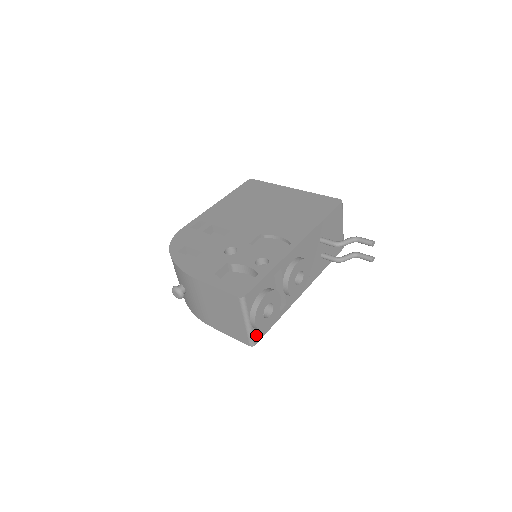
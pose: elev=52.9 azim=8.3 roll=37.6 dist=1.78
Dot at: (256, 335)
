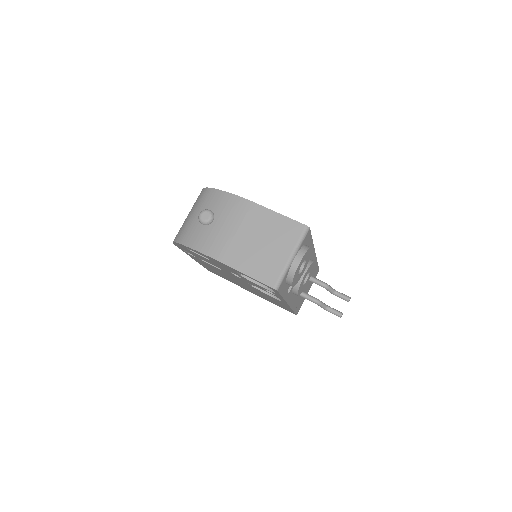
Dot at: (283, 282)
